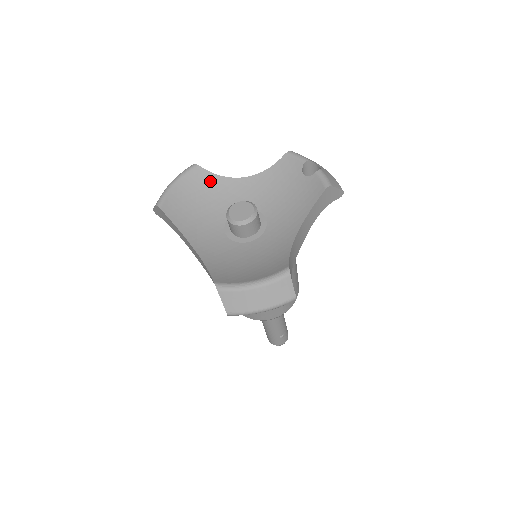
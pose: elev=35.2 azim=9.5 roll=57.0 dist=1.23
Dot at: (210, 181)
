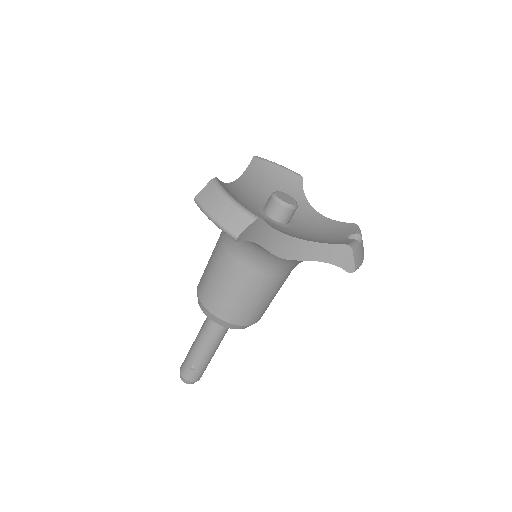
Dot at: (296, 189)
